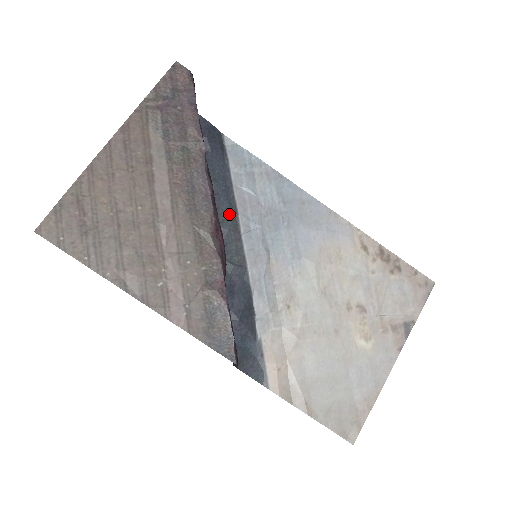
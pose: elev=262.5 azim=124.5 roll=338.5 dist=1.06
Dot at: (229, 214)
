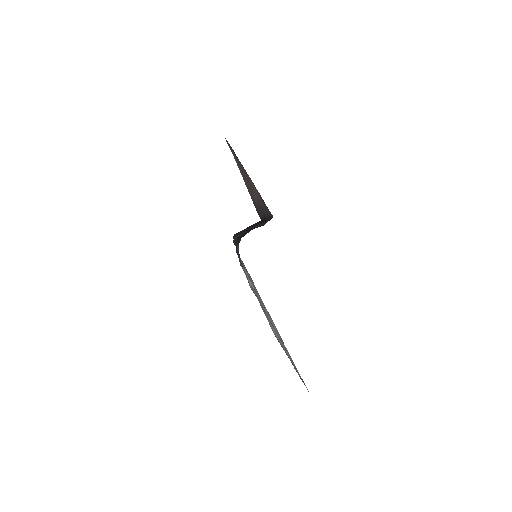
Dot at: occluded
